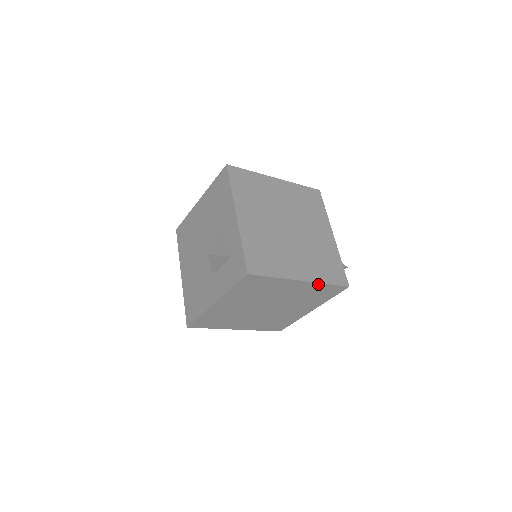
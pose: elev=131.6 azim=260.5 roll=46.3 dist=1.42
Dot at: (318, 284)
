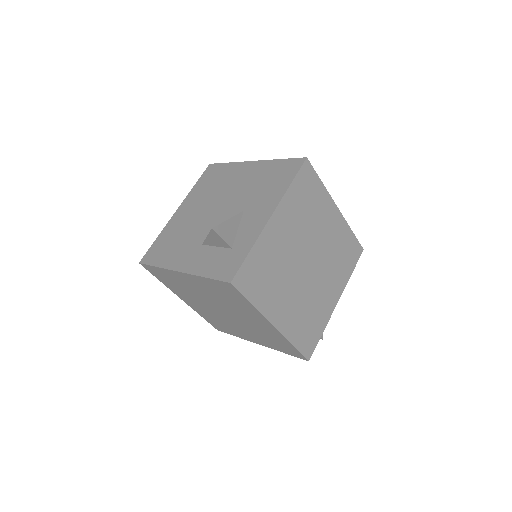
Dot at: (285, 338)
